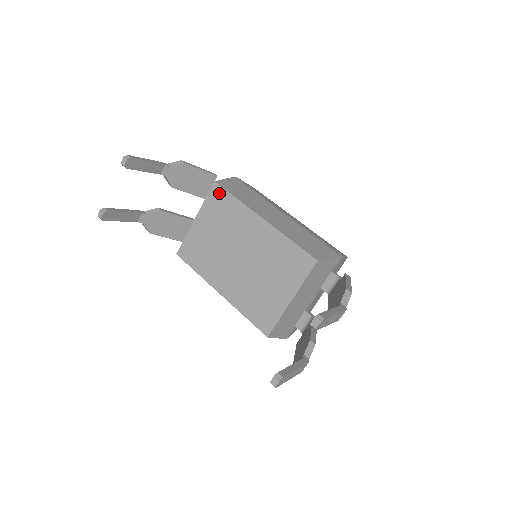
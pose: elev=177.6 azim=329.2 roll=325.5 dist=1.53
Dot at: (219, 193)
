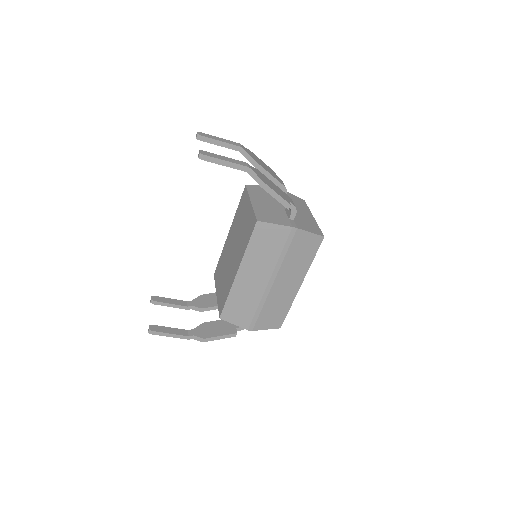
Dot at: (216, 270)
